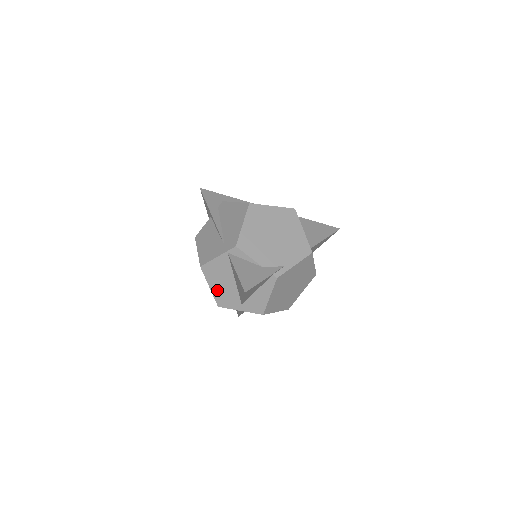
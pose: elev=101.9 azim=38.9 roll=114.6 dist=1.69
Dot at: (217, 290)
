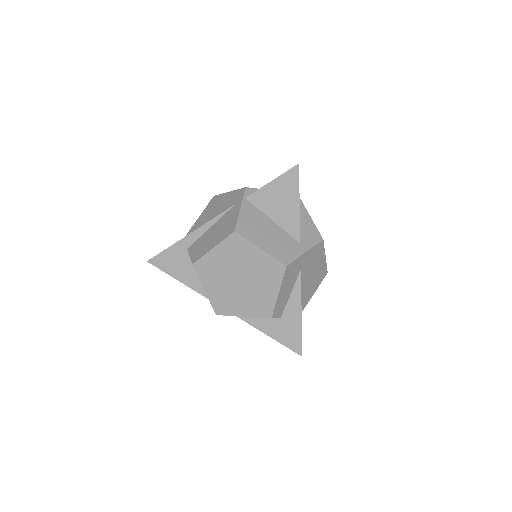
Dot at: (269, 246)
